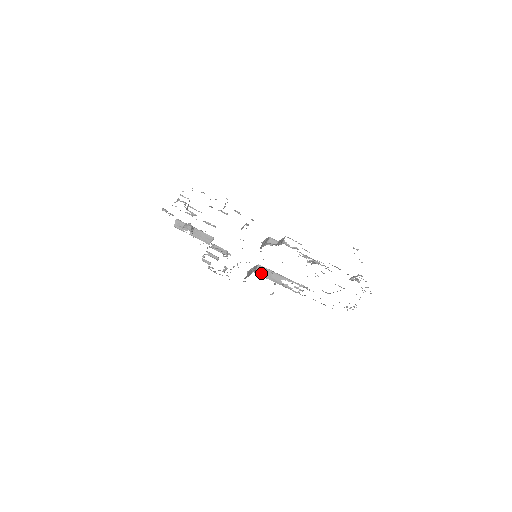
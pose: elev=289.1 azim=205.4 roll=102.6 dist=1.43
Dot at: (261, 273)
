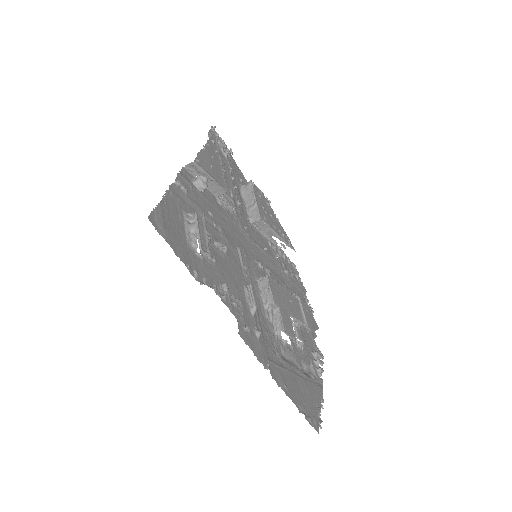
Dot at: (257, 225)
